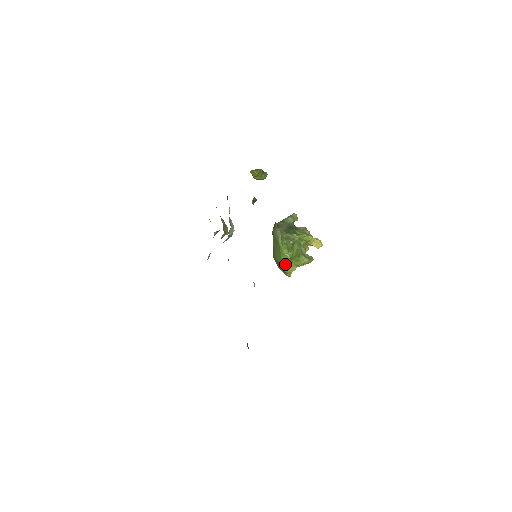
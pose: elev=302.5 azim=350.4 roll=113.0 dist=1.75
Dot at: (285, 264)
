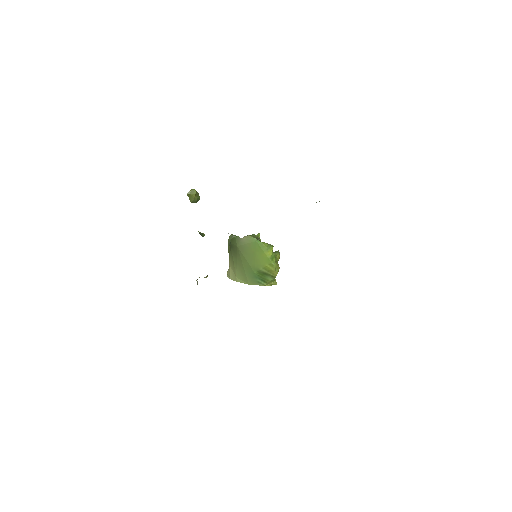
Dot at: (273, 260)
